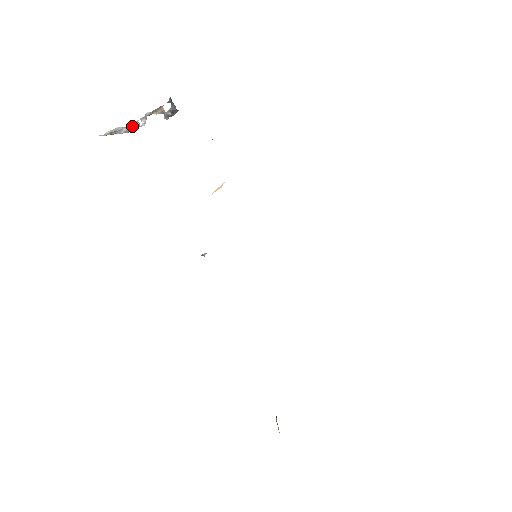
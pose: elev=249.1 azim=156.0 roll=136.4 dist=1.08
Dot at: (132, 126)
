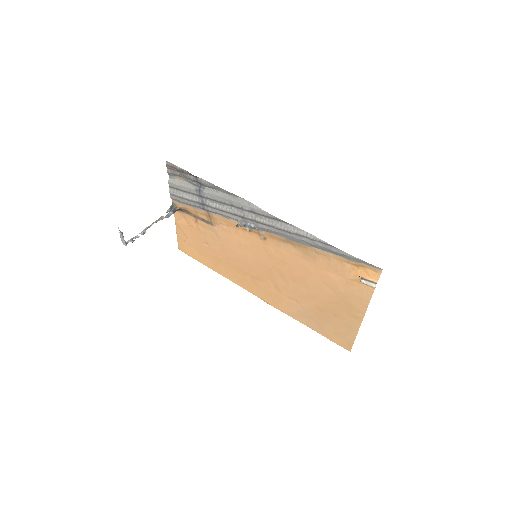
Dot at: (131, 240)
